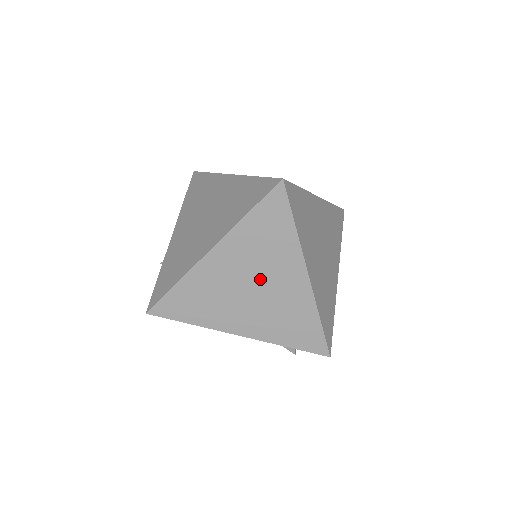
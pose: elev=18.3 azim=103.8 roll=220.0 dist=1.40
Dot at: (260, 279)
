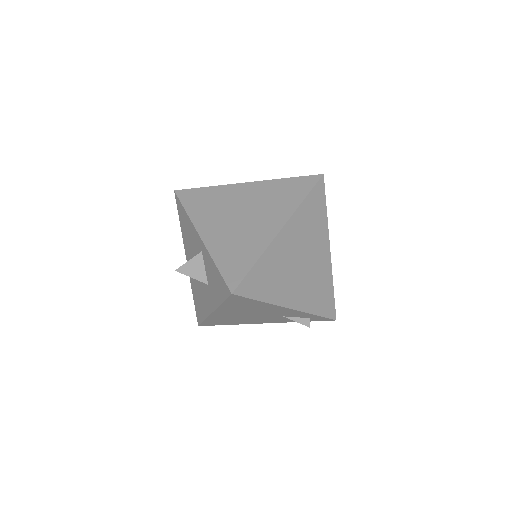
Dot at: (307, 254)
